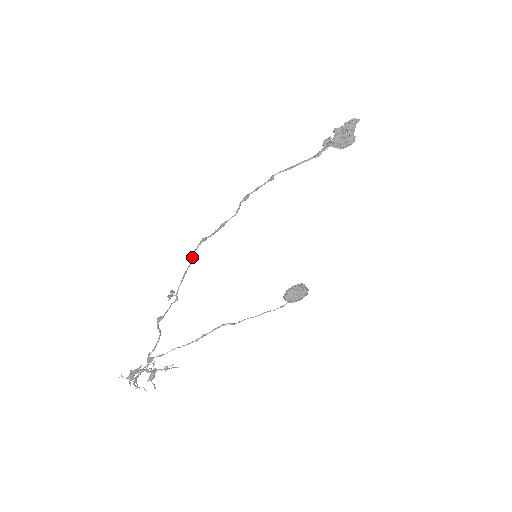
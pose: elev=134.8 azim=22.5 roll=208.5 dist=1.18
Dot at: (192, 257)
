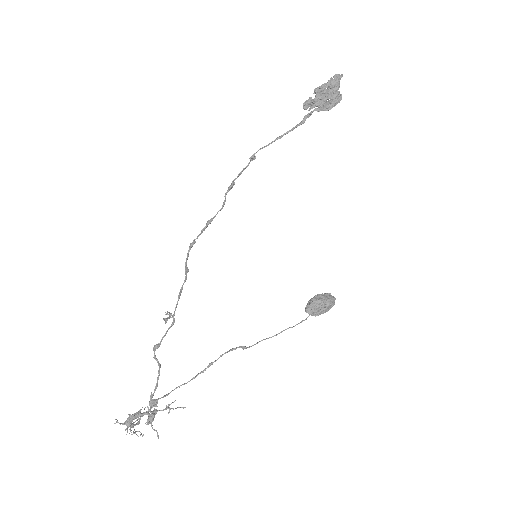
Dot at: (185, 269)
